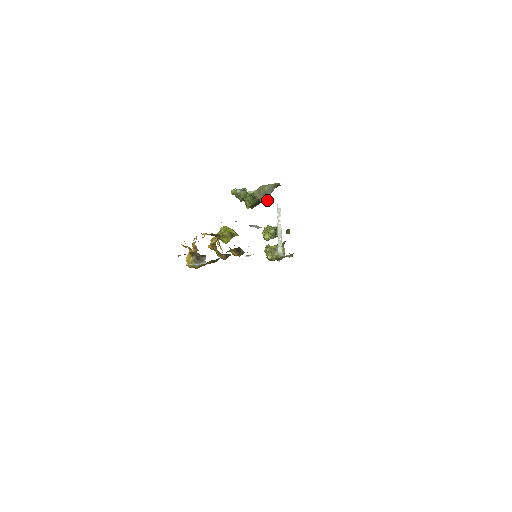
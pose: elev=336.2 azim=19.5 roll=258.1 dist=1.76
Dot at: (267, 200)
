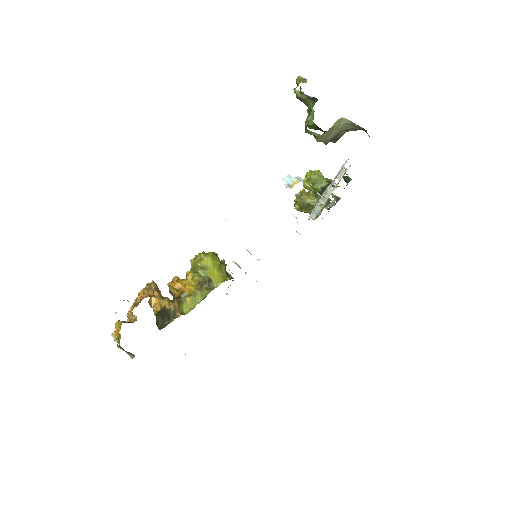
Dot at: (339, 138)
